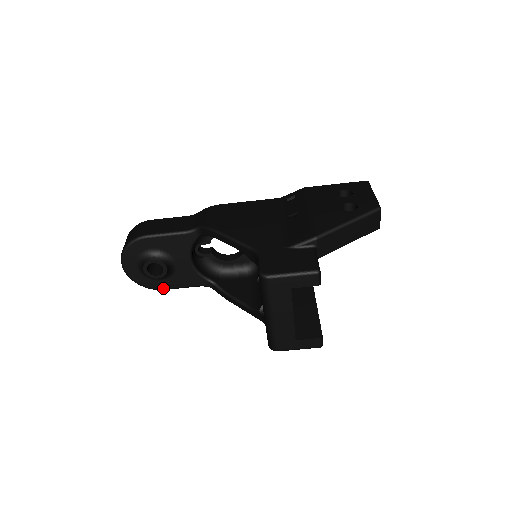
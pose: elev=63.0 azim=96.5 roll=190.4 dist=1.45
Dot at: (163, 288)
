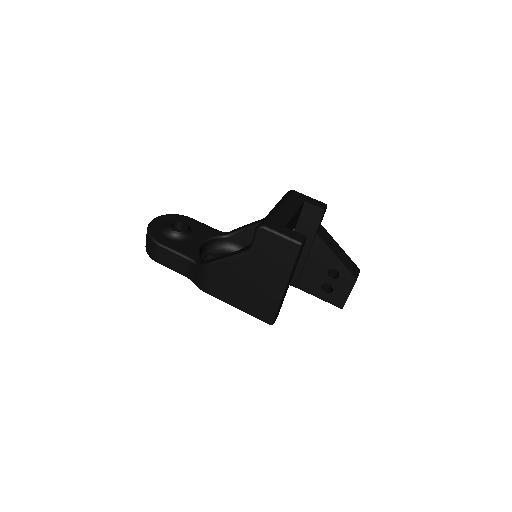
Dot at: (162, 243)
